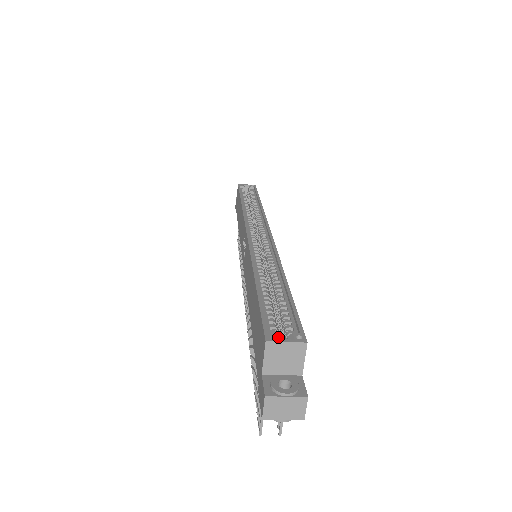
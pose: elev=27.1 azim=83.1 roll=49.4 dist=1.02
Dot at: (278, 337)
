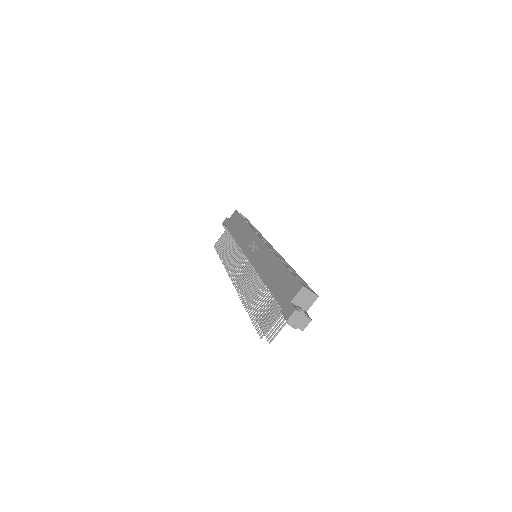
Dot at: (306, 288)
